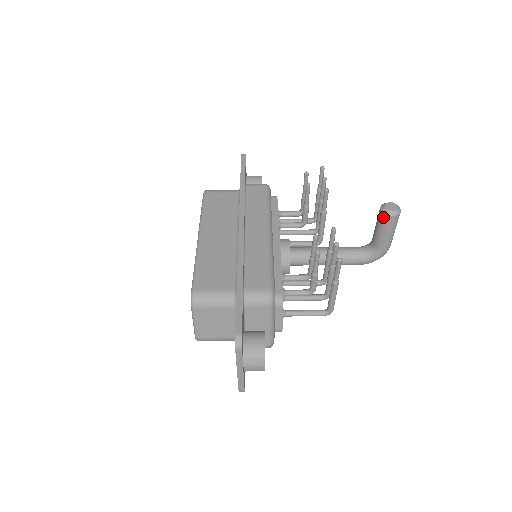
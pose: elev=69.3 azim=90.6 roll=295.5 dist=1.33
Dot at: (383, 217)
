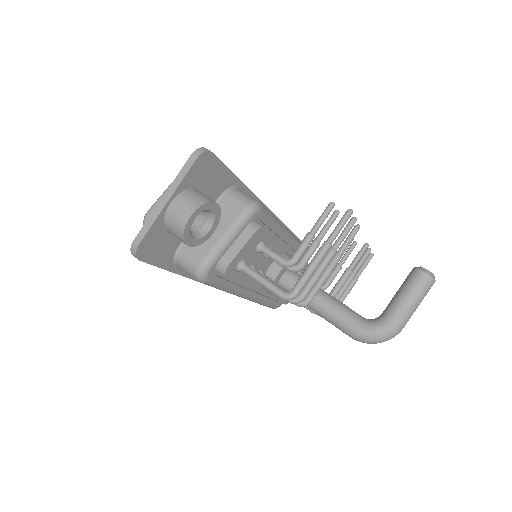
Dot at: (412, 273)
